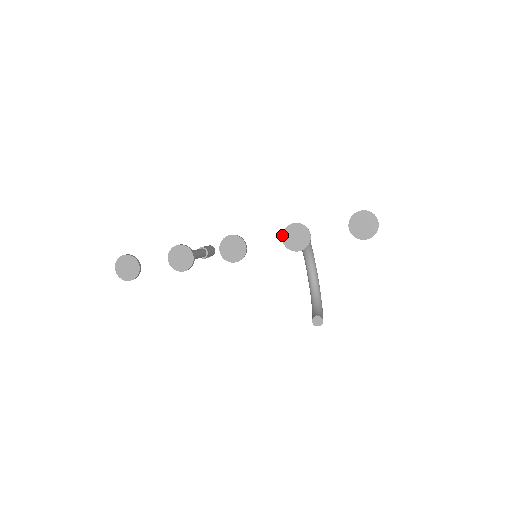
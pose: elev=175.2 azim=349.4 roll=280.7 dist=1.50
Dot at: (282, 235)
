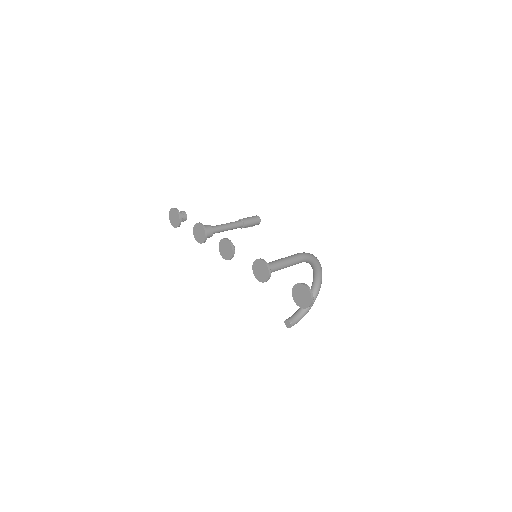
Dot at: (253, 263)
